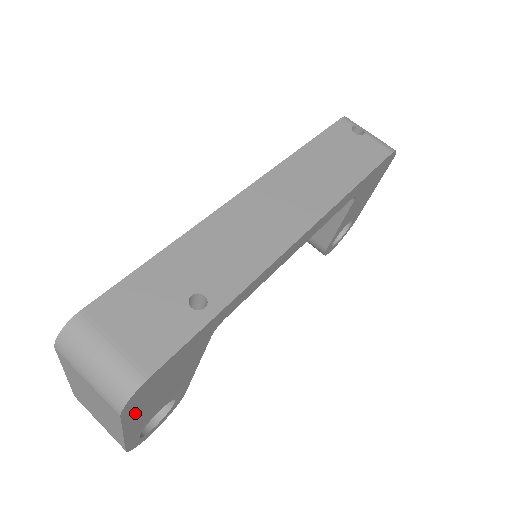
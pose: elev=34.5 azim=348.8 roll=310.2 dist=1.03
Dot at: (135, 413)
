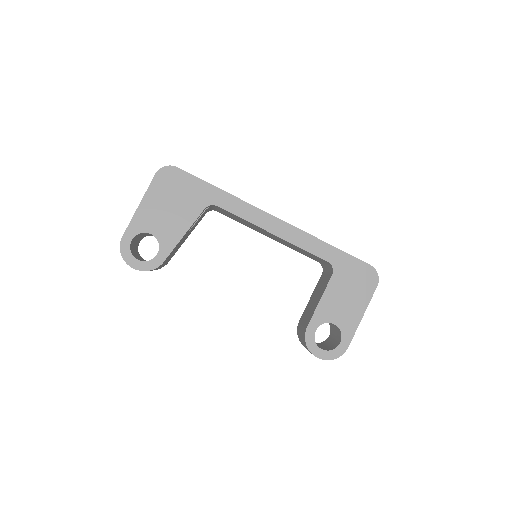
Dot at: (155, 192)
